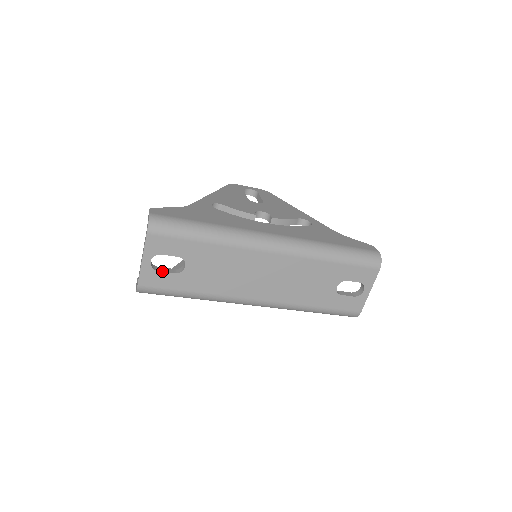
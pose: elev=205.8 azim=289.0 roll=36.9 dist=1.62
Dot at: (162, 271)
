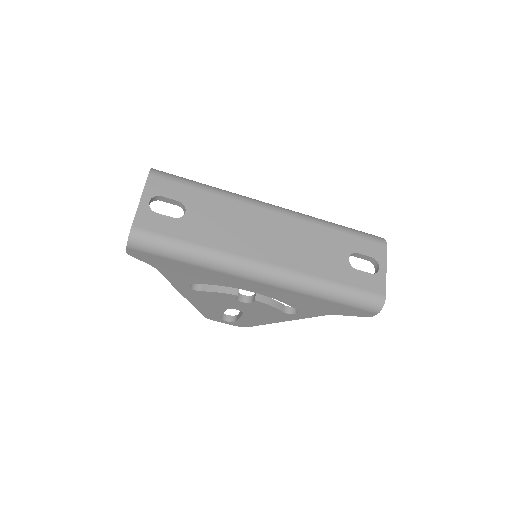
Dot at: (160, 214)
